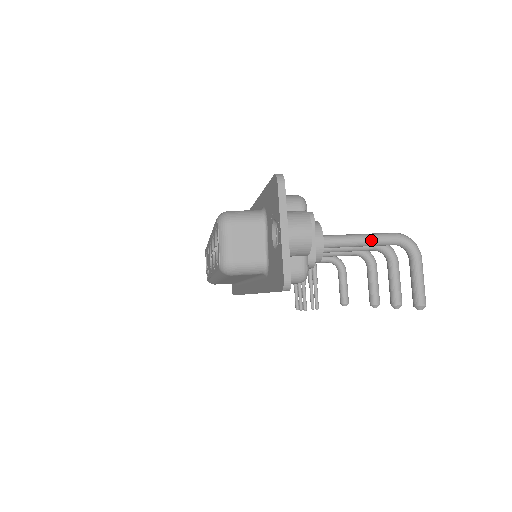
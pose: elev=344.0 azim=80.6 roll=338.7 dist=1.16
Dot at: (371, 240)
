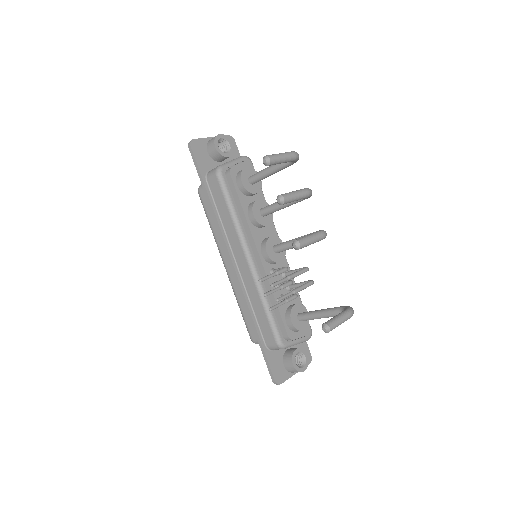
Dot at: occluded
